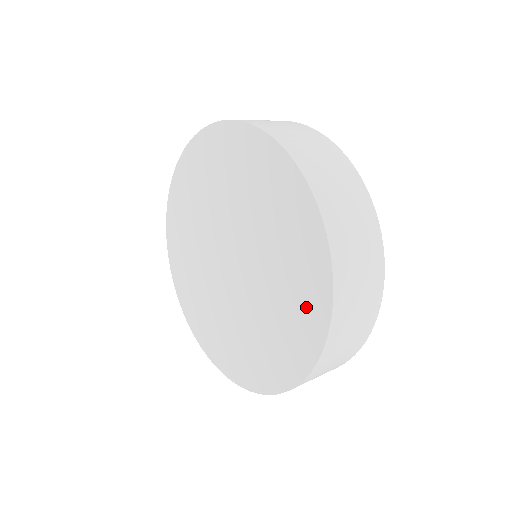
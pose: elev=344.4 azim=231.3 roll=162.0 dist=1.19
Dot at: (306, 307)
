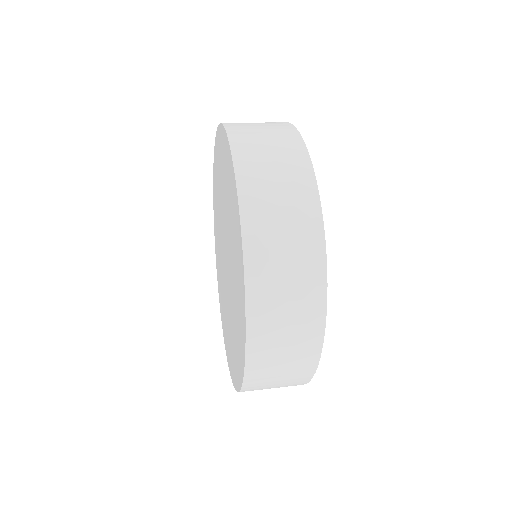
Dot at: (235, 363)
